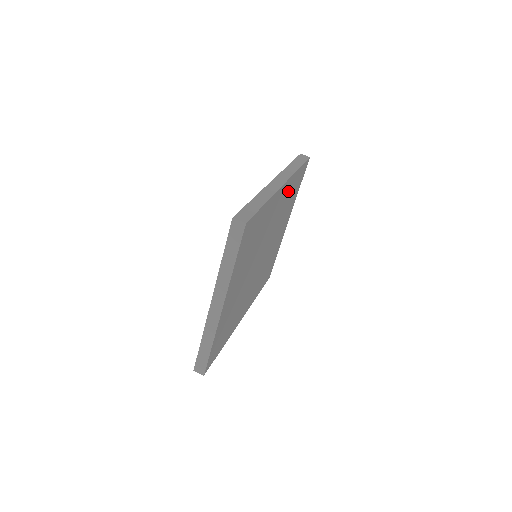
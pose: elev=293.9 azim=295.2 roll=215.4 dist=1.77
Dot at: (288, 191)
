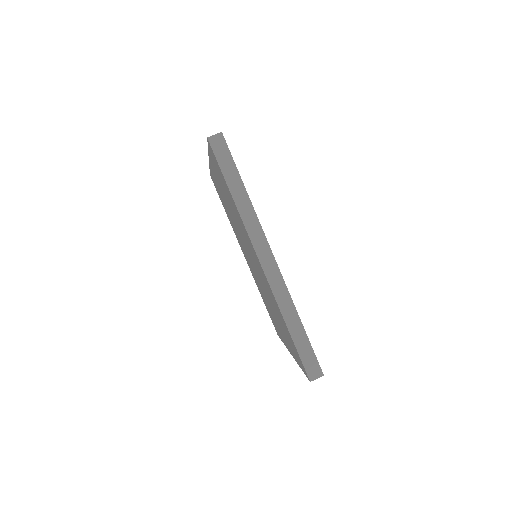
Dot at: occluded
